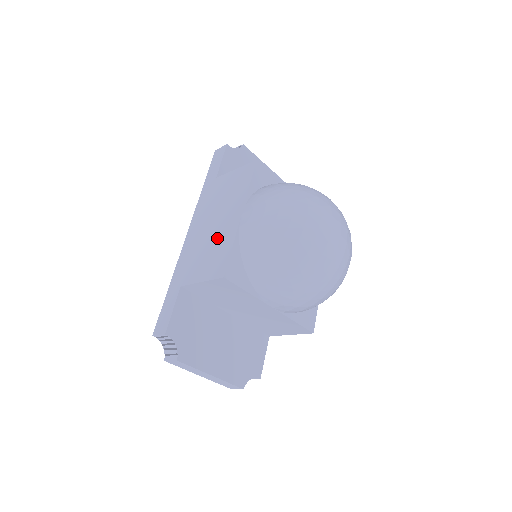
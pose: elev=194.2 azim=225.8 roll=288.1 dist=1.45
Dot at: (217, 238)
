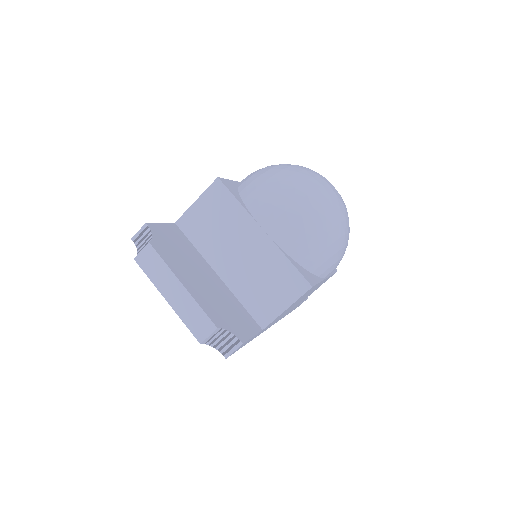
Dot at: occluded
